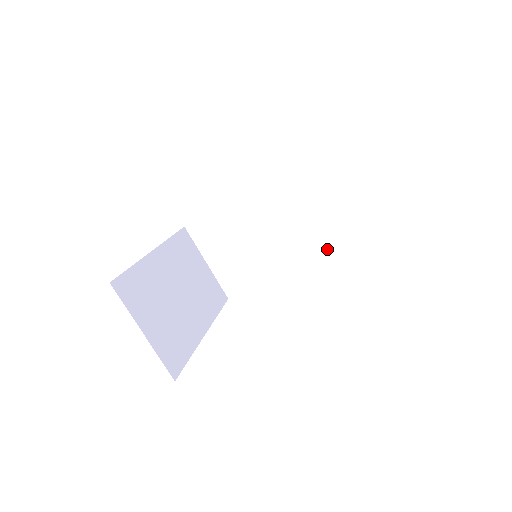
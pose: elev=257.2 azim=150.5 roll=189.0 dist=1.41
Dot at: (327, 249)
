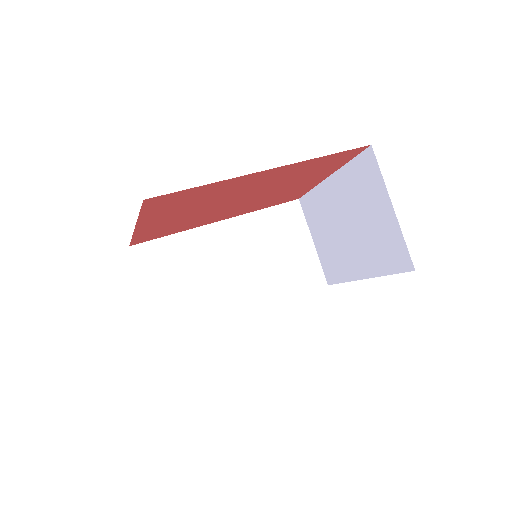
Dot at: (283, 295)
